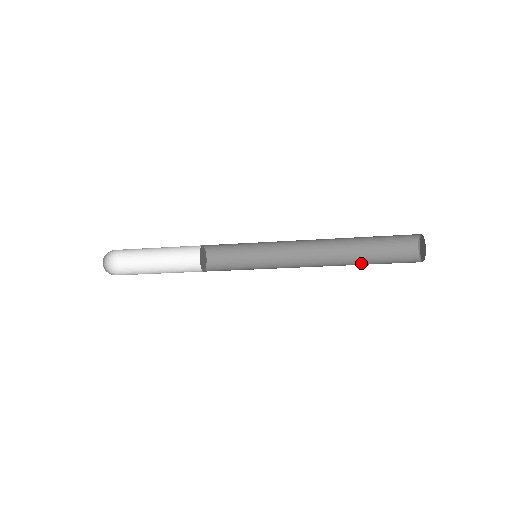
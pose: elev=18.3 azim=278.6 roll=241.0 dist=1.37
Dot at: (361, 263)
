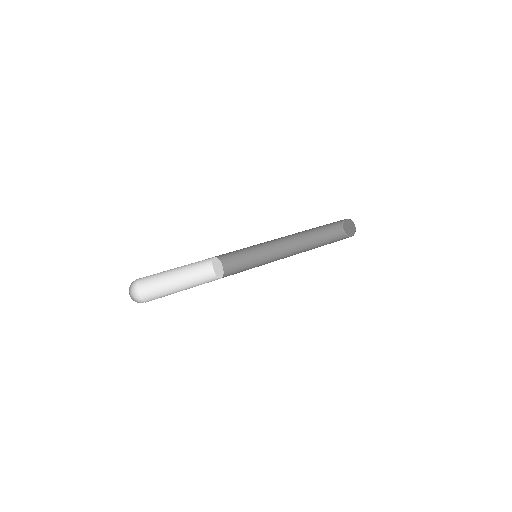
Dot at: (314, 241)
